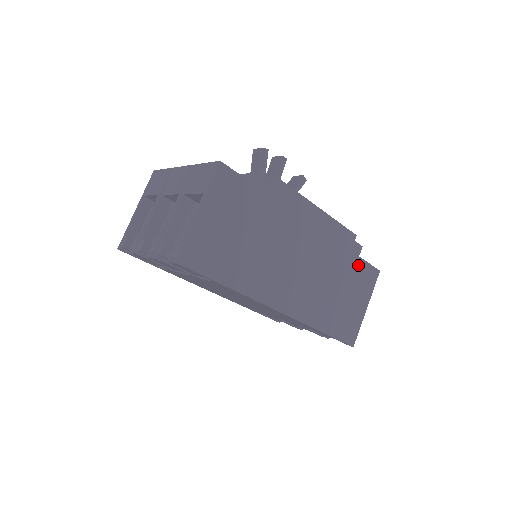
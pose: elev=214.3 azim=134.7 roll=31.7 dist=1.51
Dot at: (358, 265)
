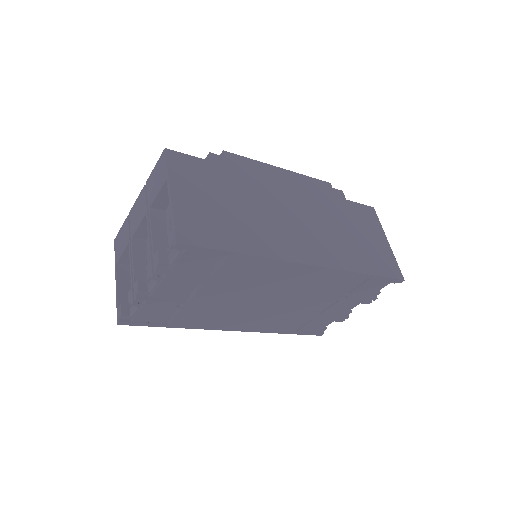
Dot at: (351, 207)
